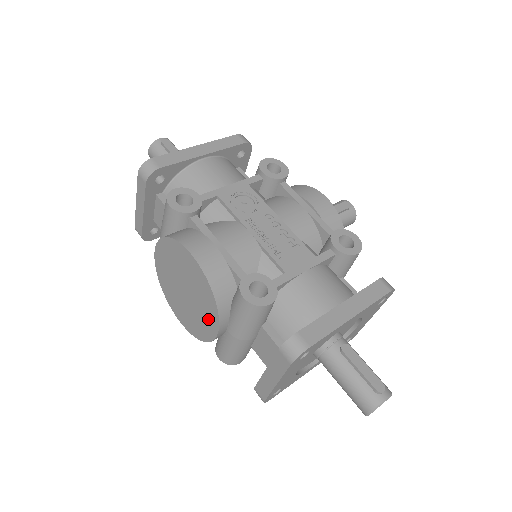
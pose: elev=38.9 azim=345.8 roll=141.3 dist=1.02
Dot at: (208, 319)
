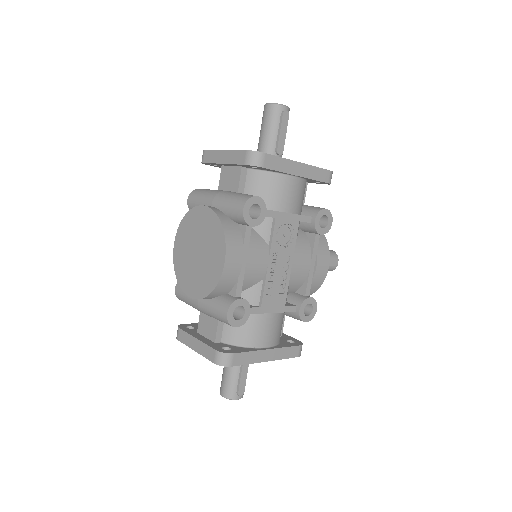
Dot at: (194, 285)
